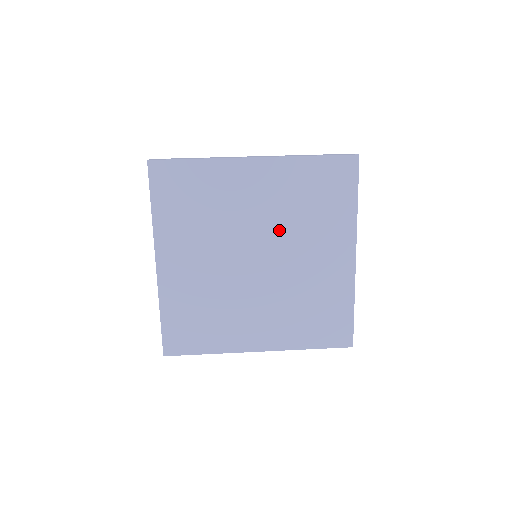
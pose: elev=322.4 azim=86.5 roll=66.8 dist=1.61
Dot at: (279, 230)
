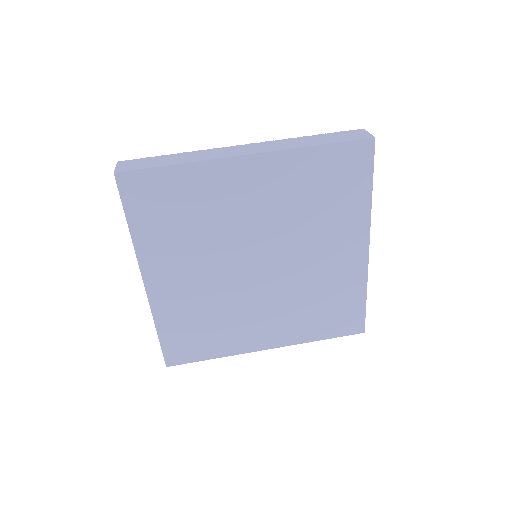
Dot at: (282, 232)
